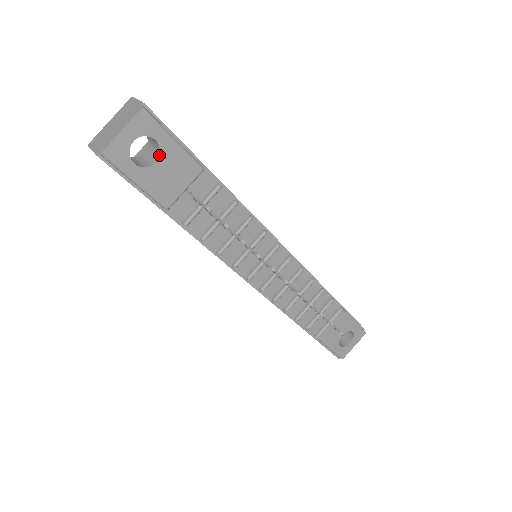
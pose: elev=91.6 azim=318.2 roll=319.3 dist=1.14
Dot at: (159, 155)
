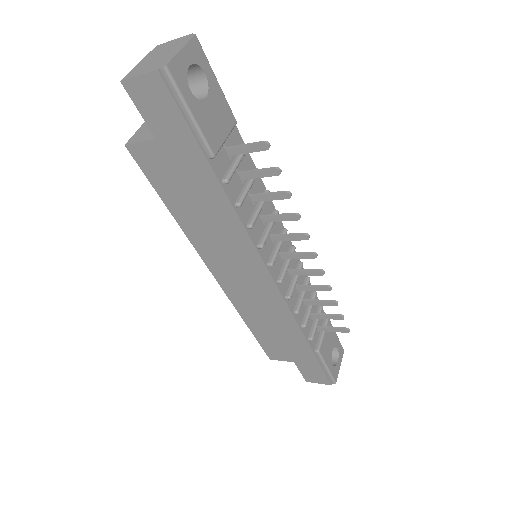
Dot at: (207, 92)
